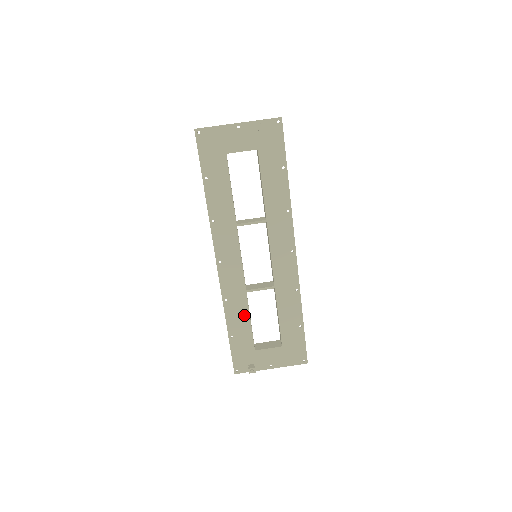
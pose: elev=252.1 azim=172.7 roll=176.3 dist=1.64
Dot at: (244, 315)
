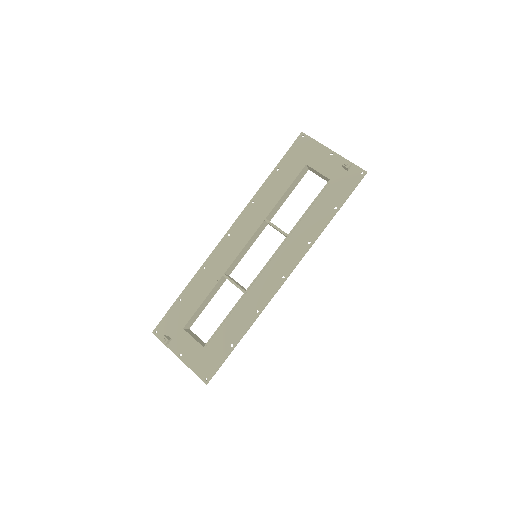
Dot at: (204, 292)
